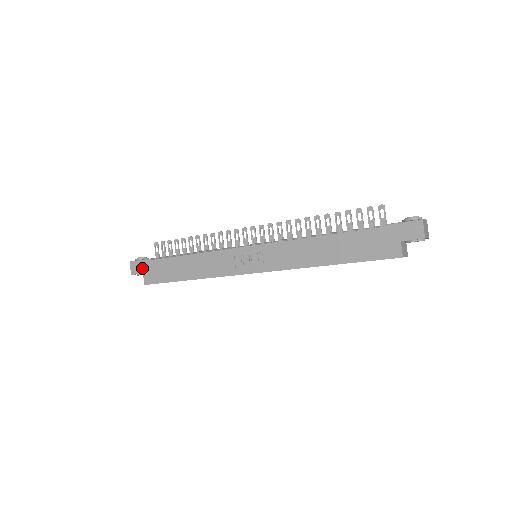
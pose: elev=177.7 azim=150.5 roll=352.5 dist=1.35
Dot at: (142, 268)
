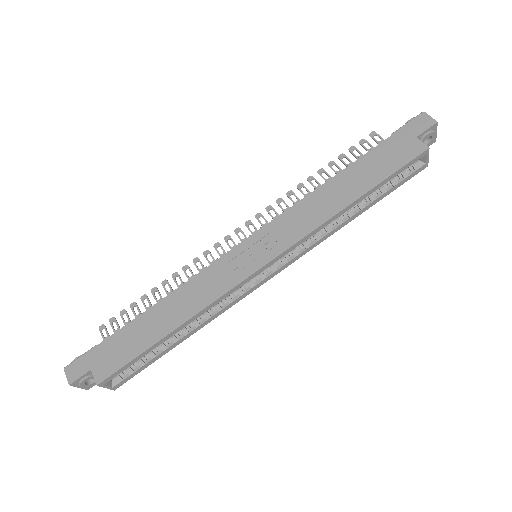
Dot at: (87, 363)
